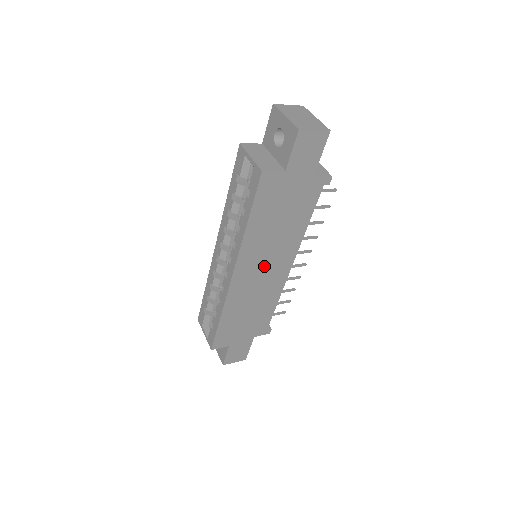
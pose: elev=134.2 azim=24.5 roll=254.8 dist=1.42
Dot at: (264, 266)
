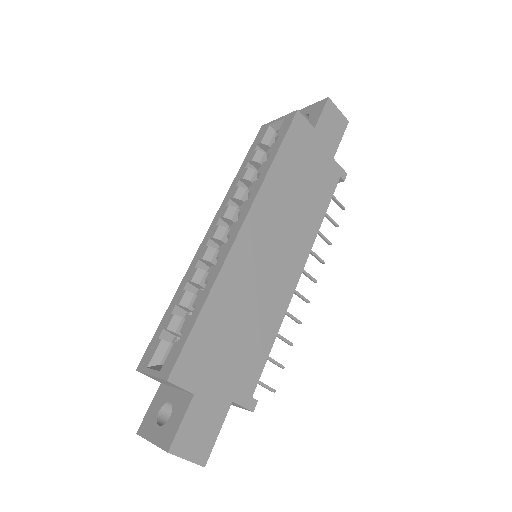
Dot at: (275, 244)
